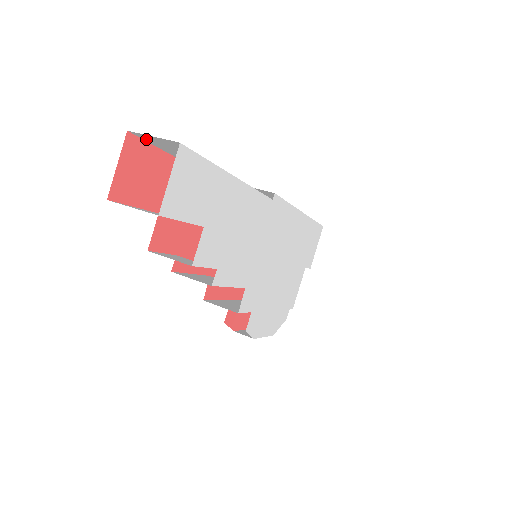
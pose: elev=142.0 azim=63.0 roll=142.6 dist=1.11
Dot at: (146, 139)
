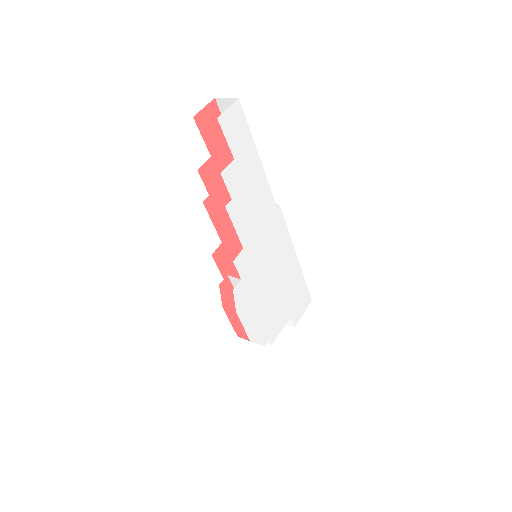
Dot at: (221, 108)
